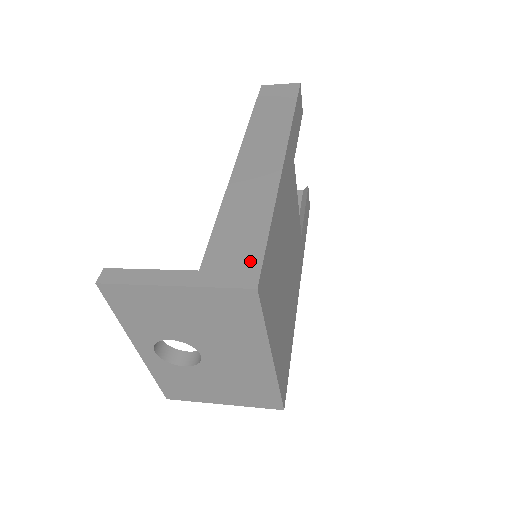
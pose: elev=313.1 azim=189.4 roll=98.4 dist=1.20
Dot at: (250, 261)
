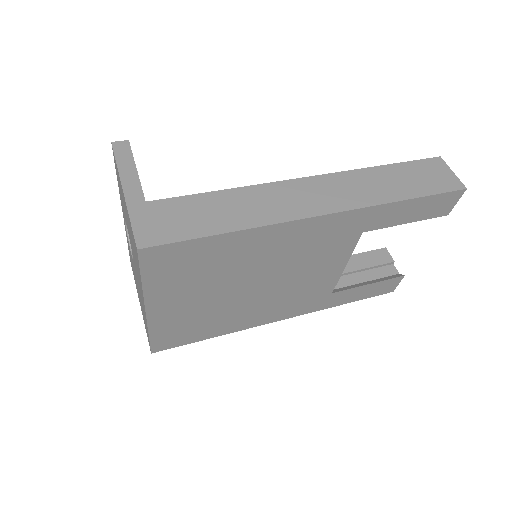
Dot at: (169, 233)
